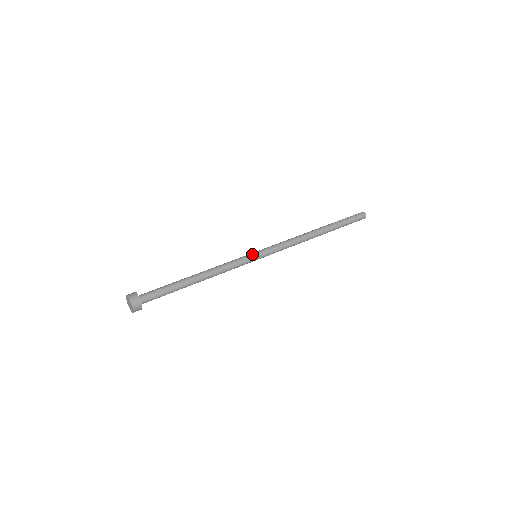
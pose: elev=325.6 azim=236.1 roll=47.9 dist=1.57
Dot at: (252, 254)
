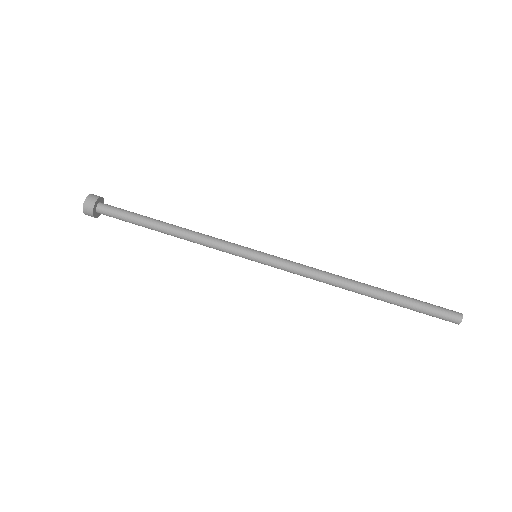
Dot at: (251, 249)
